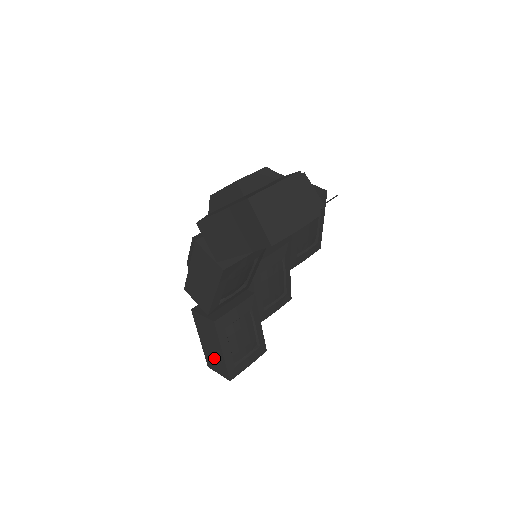
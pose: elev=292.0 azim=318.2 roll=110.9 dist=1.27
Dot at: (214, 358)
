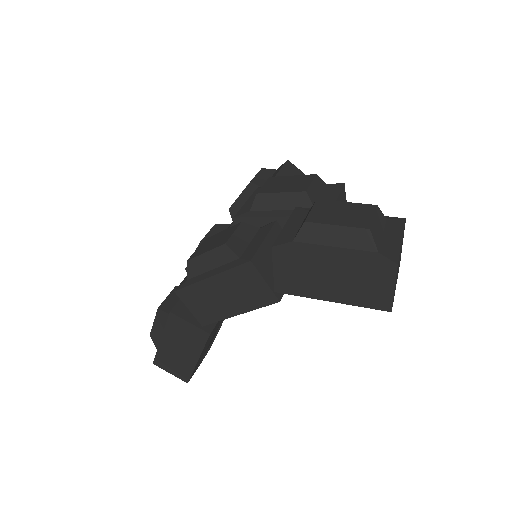
Dot at: (175, 360)
